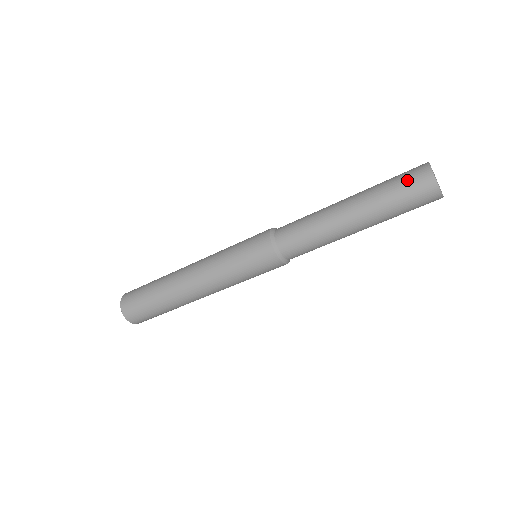
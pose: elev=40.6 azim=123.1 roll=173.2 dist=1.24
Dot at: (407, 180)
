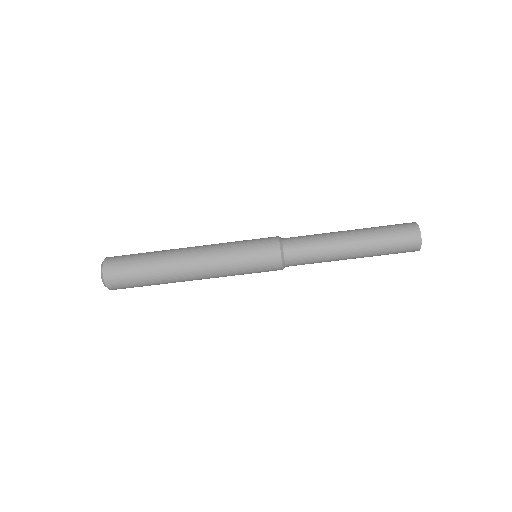
Dot at: (396, 224)
